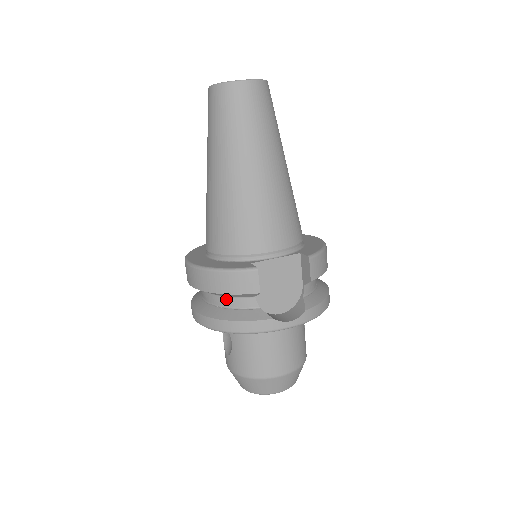
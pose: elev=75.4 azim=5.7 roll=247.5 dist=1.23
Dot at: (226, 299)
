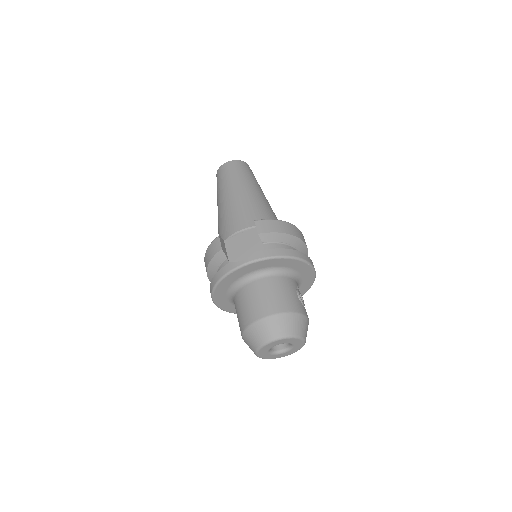
Dot at: occluded
